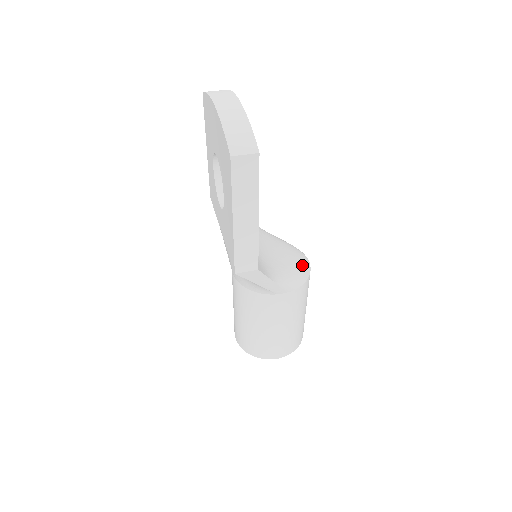
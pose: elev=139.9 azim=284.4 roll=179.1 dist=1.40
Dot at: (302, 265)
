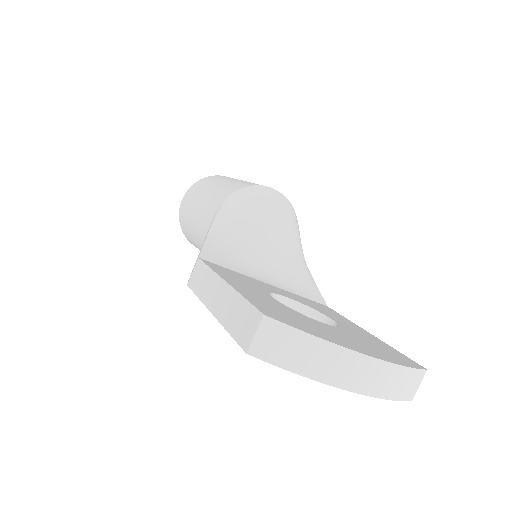
Dot at: (287, 211)
